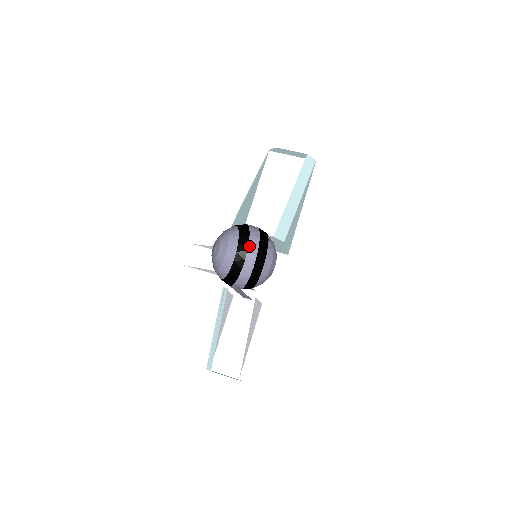
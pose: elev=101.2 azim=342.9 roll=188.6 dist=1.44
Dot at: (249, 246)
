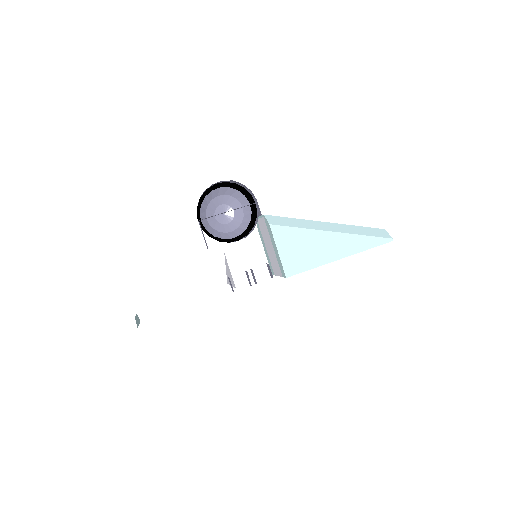
Dot at: (251, 231)
